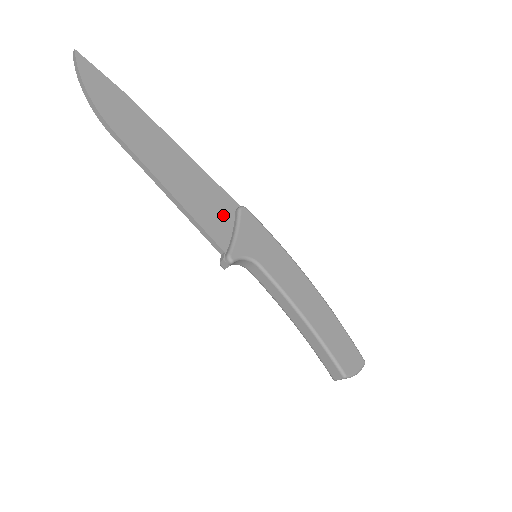
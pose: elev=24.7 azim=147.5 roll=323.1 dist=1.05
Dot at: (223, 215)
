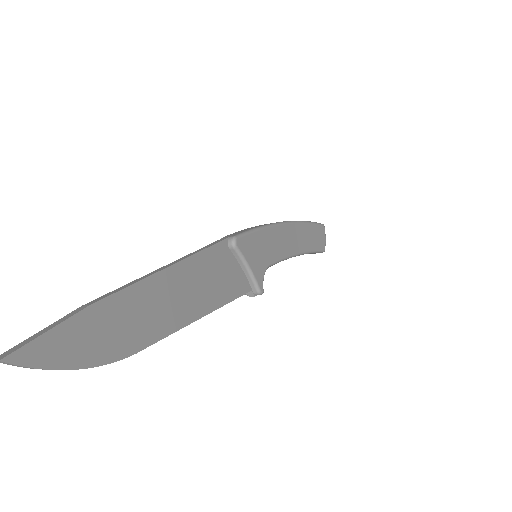
Dot at: (229, 267)
